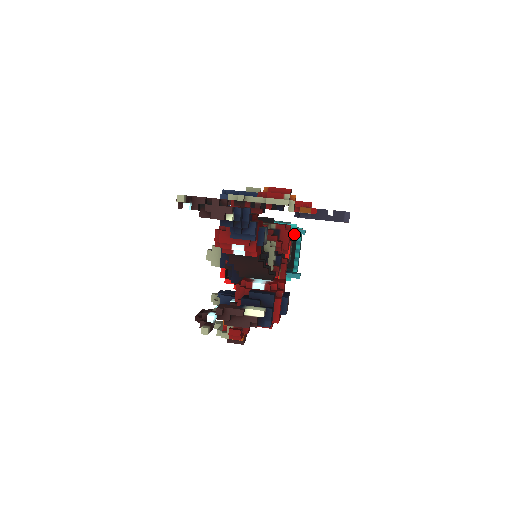
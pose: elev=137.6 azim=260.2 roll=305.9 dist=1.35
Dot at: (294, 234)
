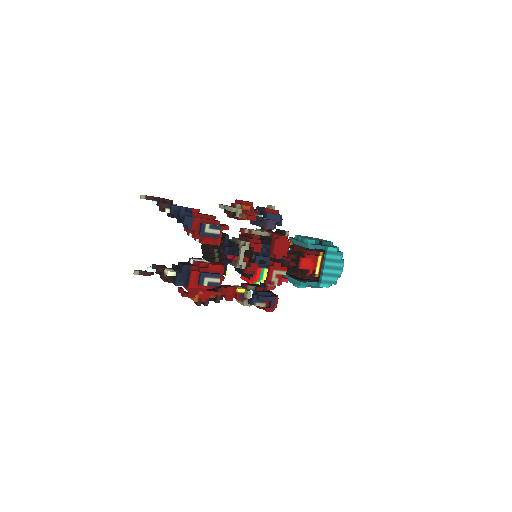
Dot at: occluded
